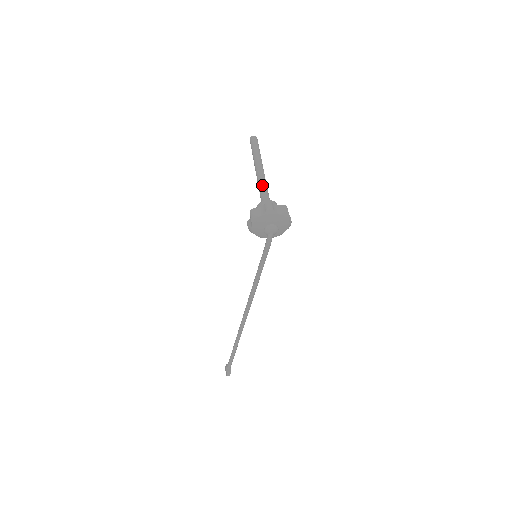
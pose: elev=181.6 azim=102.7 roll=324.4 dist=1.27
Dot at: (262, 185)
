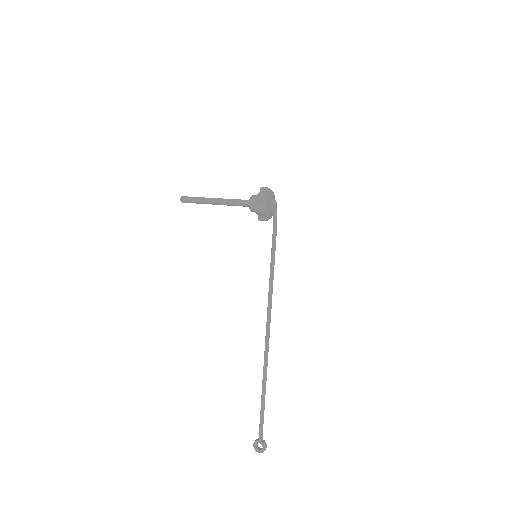
Dot at: (233, 199)
